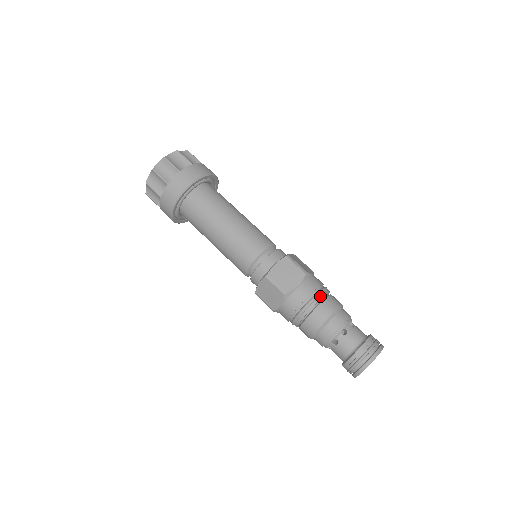
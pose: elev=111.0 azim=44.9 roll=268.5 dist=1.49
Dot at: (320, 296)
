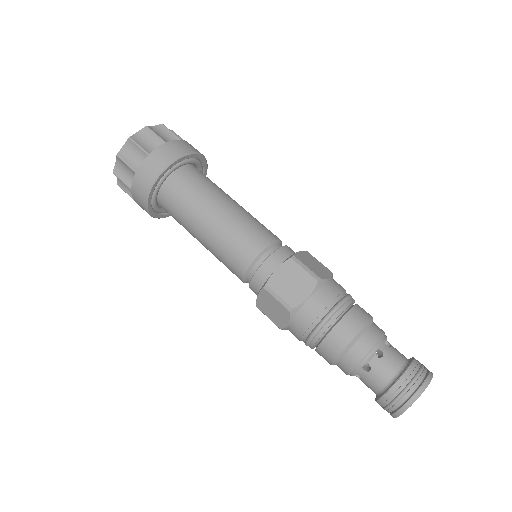
Dot at: occluded
